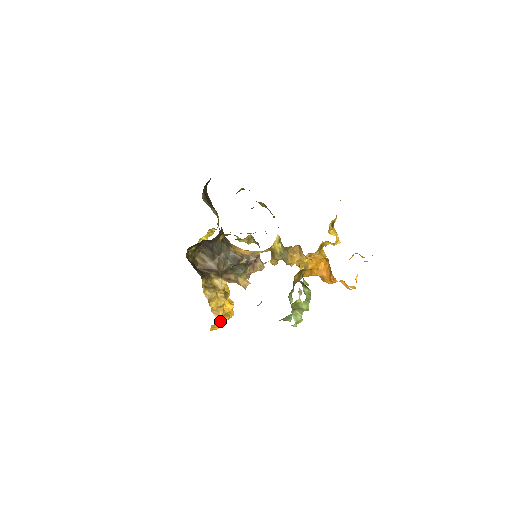
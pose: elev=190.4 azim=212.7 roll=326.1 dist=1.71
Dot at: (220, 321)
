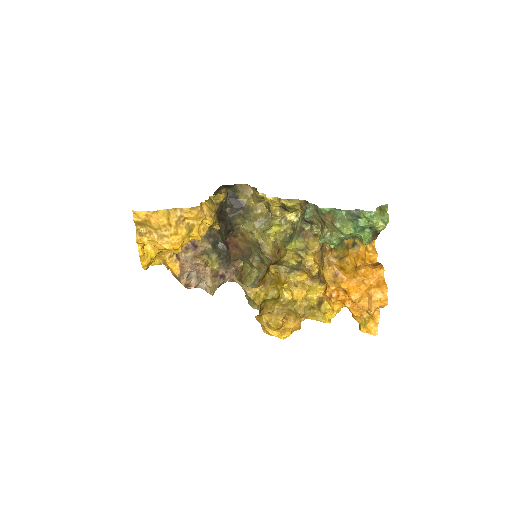
Dot at: (197, 213)
